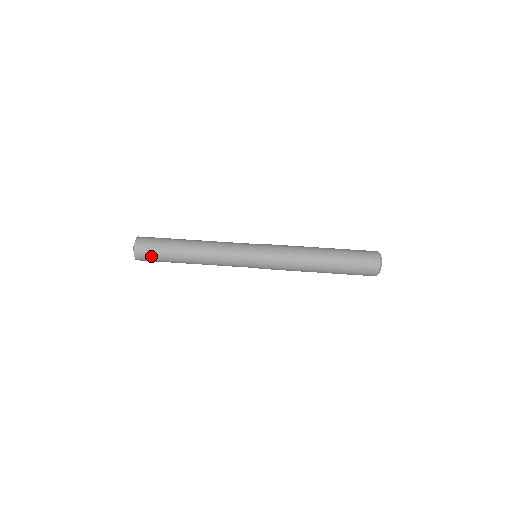
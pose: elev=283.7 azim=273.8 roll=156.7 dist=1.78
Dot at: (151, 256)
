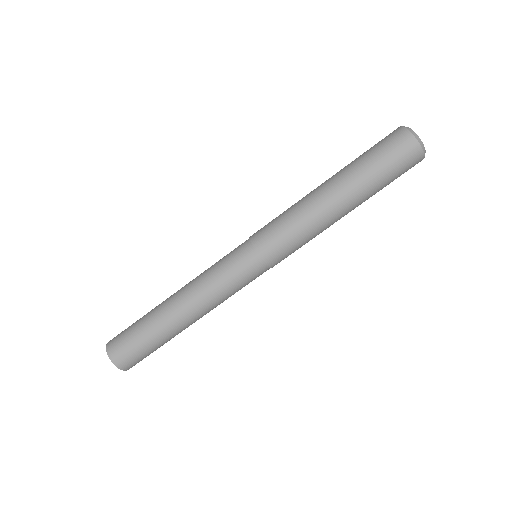
Dot at: (135, 353)
